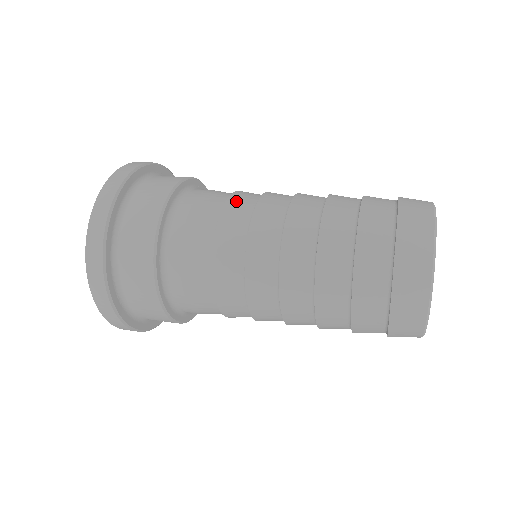
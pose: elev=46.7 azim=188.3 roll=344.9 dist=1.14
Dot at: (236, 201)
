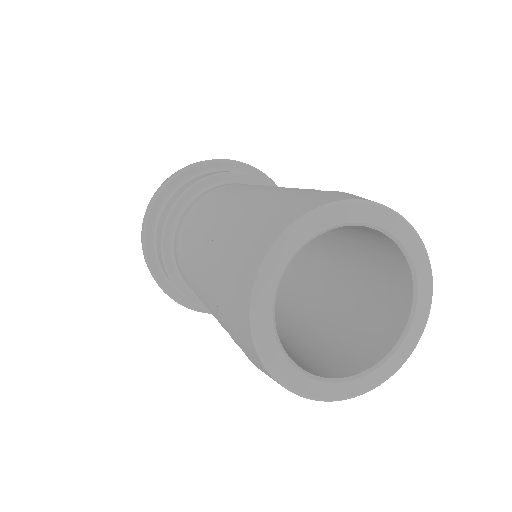
Dot at: occluded
